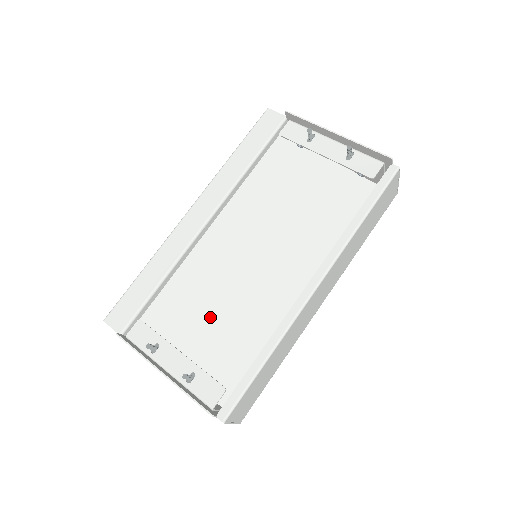
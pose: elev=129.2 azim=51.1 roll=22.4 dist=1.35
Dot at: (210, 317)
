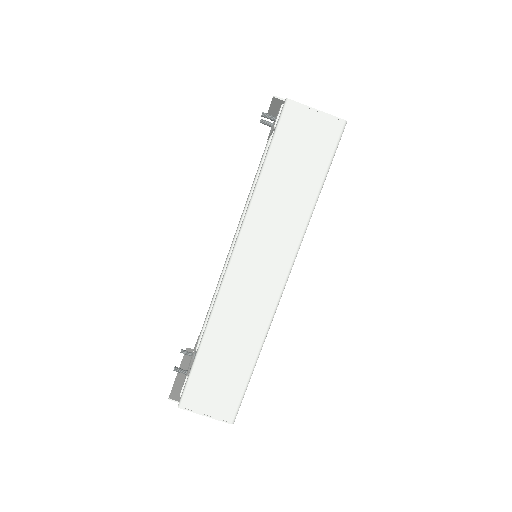
Dot at: occluded
